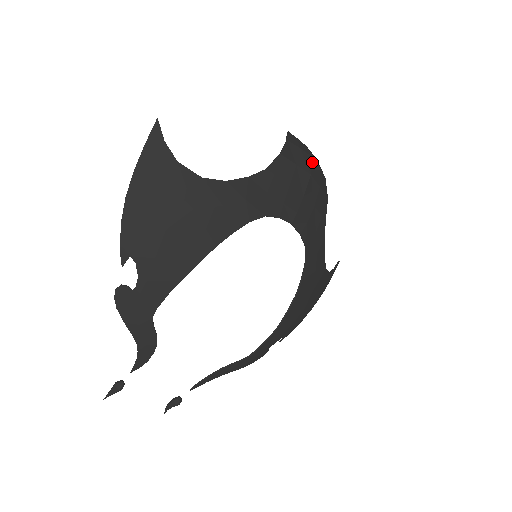
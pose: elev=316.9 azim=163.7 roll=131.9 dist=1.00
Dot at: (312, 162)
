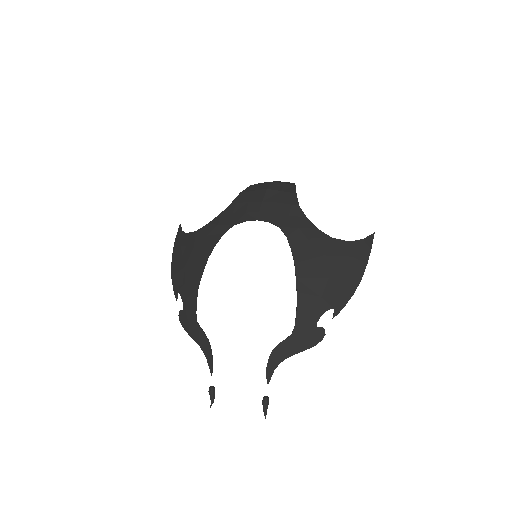
Dot at: (271, 184)
